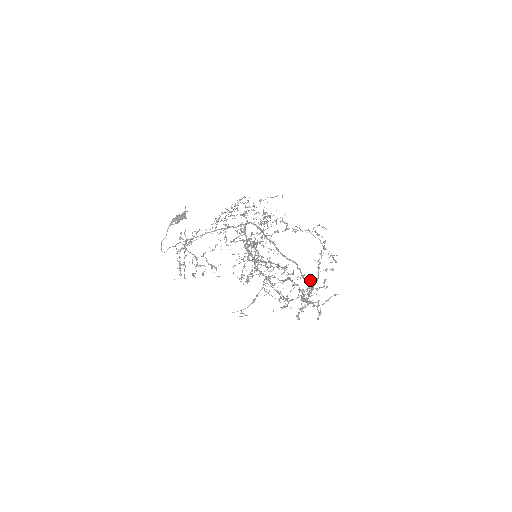
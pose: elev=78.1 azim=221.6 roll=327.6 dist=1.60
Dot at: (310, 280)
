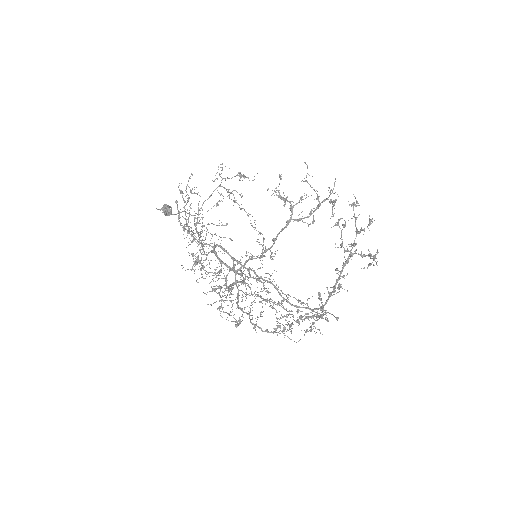
Dot at: (317, 309)
